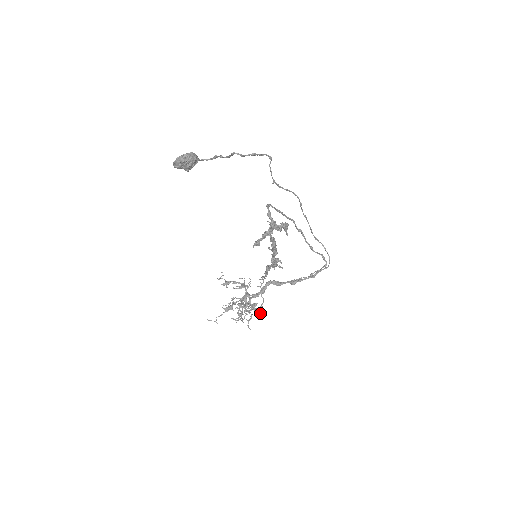
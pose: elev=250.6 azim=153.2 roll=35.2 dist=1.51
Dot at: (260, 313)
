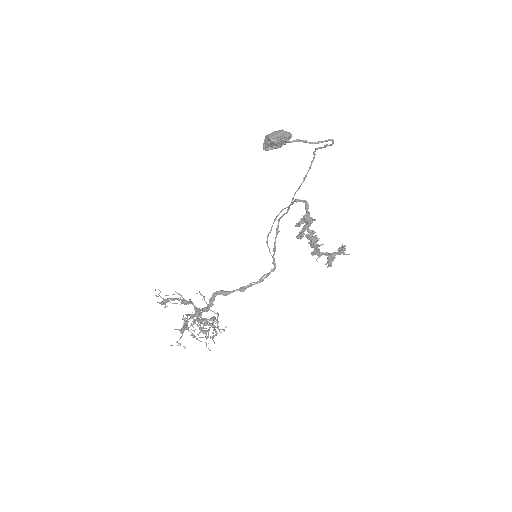
Dot at: (217, 327)
